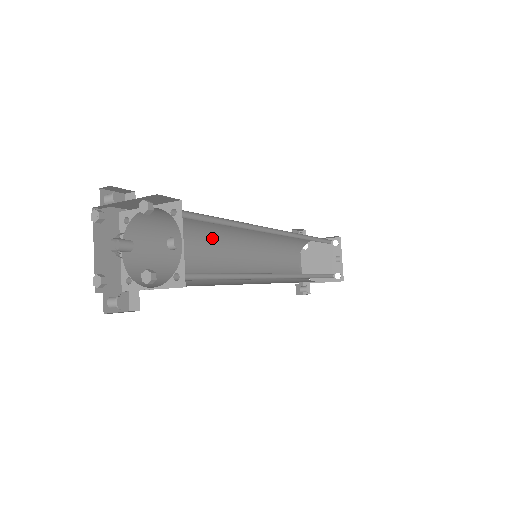
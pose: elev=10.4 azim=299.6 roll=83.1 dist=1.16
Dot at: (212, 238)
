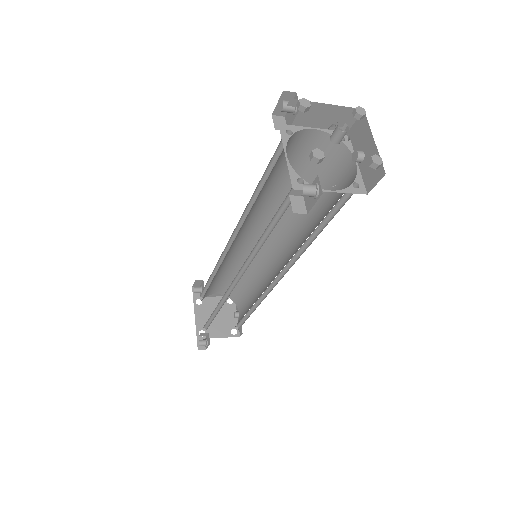
Dot at: (246, 217)
